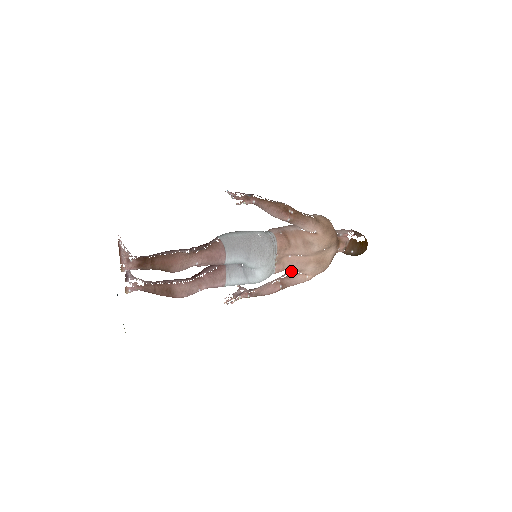
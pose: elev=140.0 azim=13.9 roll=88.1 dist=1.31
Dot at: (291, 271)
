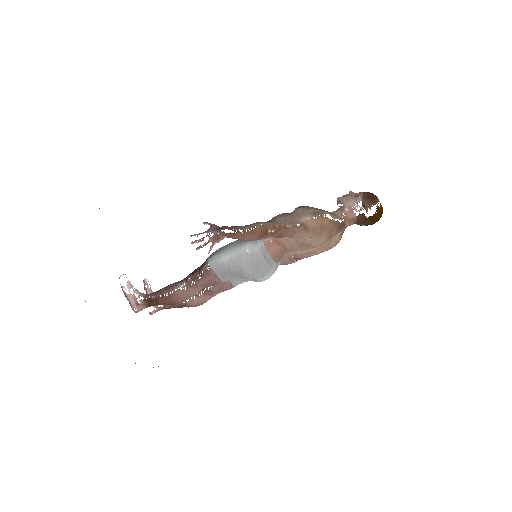
Dot at: occluded
